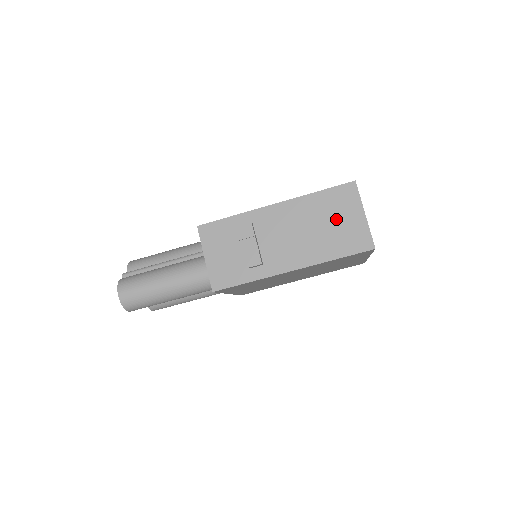
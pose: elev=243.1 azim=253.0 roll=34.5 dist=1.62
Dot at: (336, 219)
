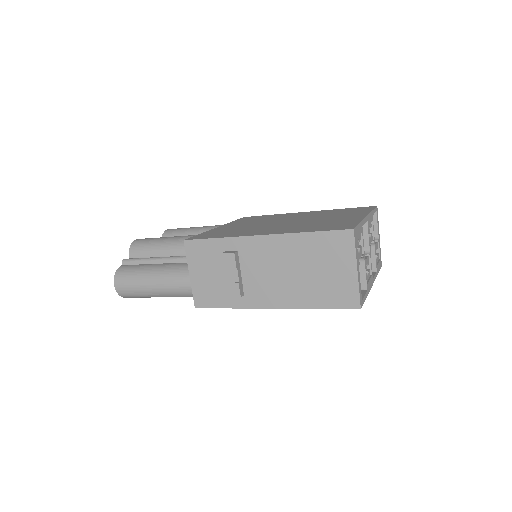
Dot at: (324, 267)
